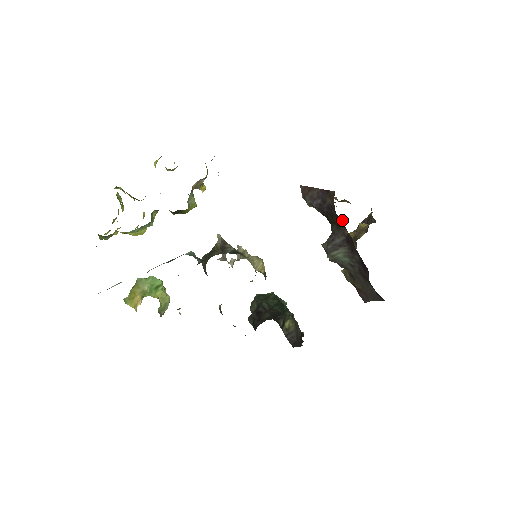
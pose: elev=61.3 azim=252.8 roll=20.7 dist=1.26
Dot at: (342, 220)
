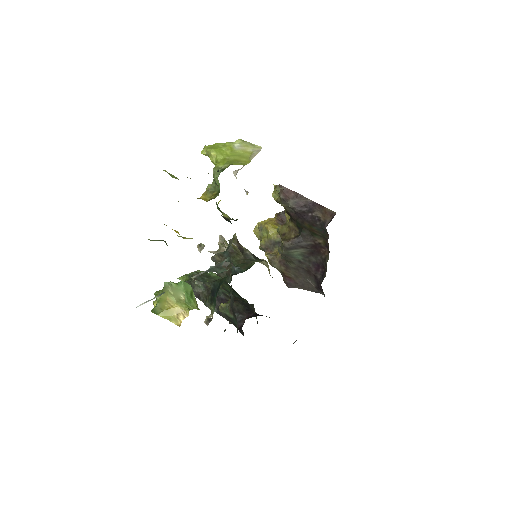
Dot at: (326, 234)
